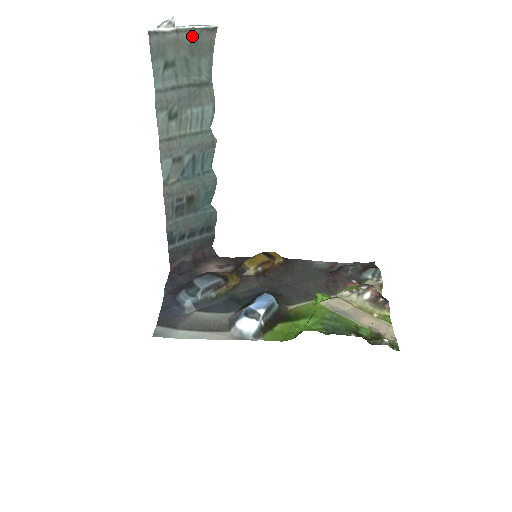
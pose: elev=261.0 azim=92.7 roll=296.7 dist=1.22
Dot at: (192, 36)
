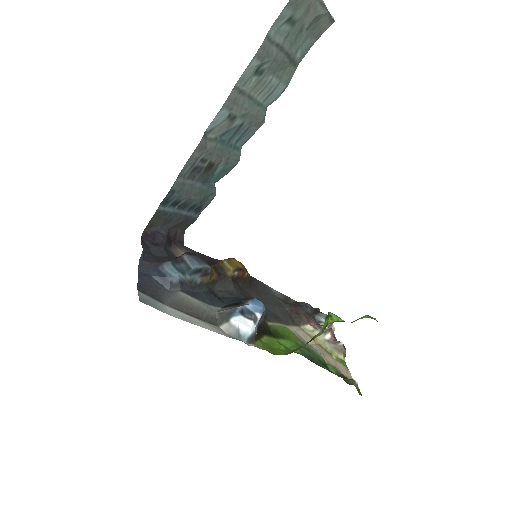
Dot at: (321, 12)
